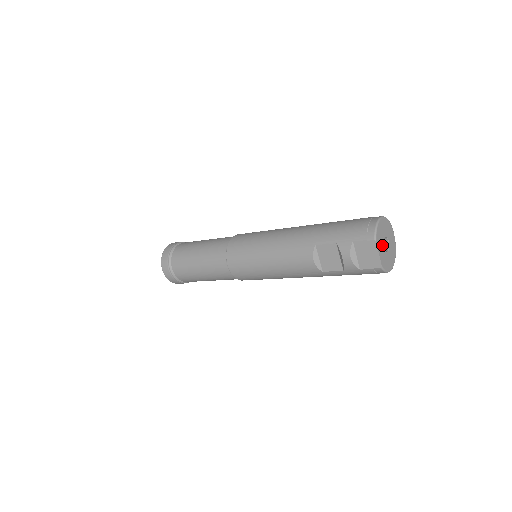
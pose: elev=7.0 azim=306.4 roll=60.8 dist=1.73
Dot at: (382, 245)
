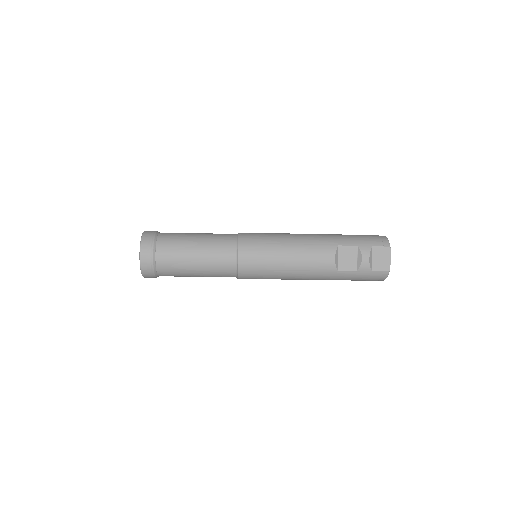
Dot at: occluded
